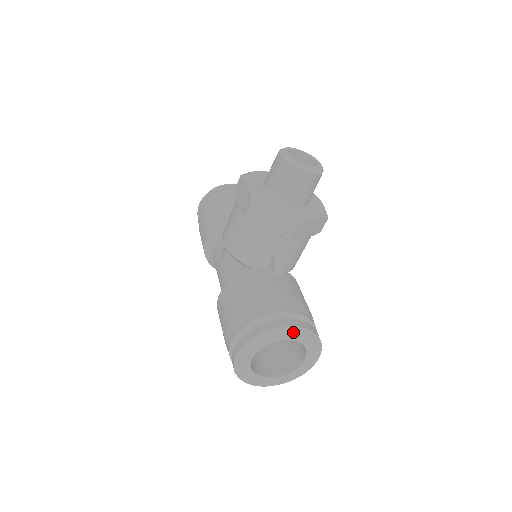
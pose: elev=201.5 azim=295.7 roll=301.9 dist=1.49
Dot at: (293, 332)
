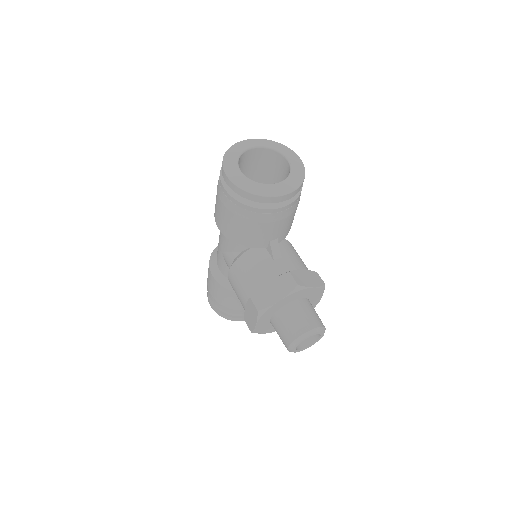
Dot at: occluded
